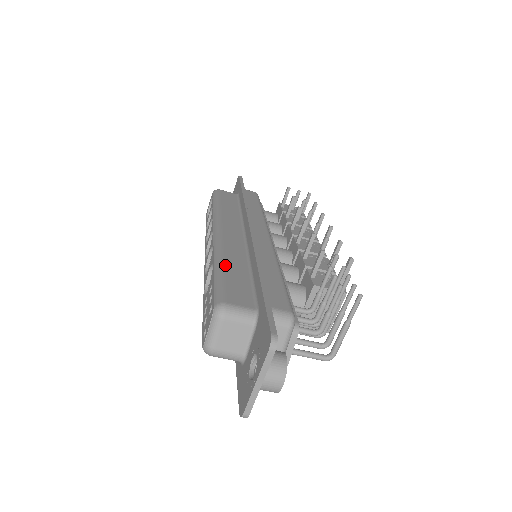
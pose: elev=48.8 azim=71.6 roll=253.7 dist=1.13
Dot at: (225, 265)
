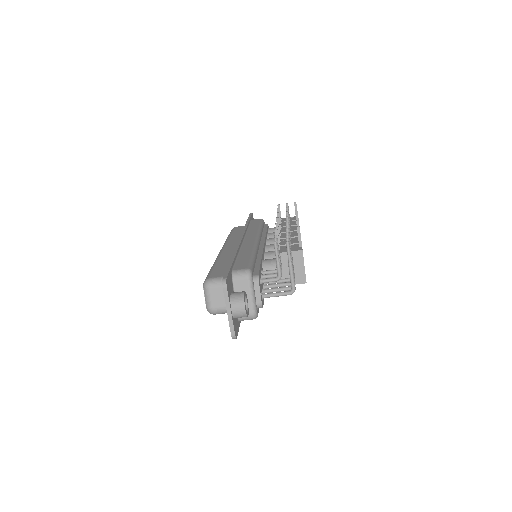
Dot at: (218, 262)
